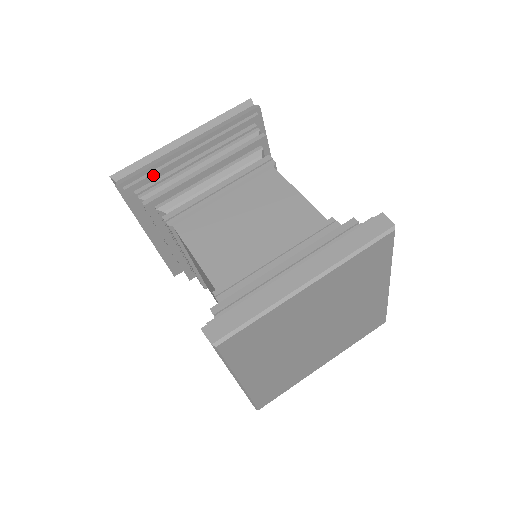
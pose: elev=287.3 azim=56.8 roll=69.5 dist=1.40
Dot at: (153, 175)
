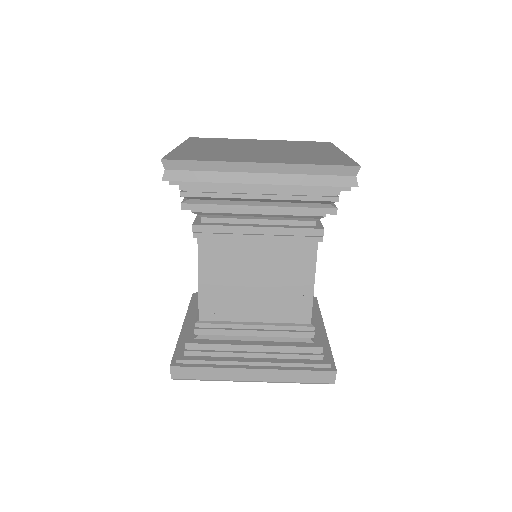
Dot at: (206, 185)
